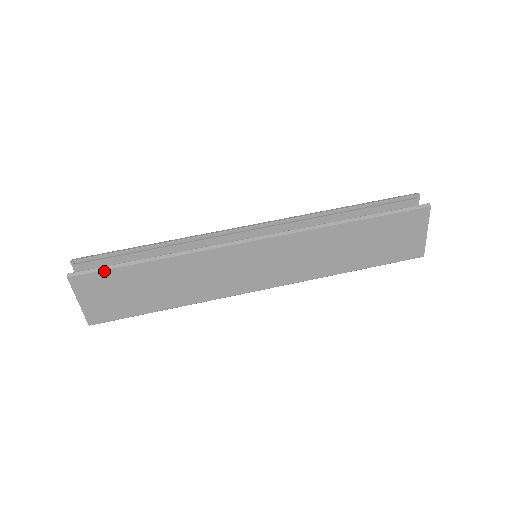
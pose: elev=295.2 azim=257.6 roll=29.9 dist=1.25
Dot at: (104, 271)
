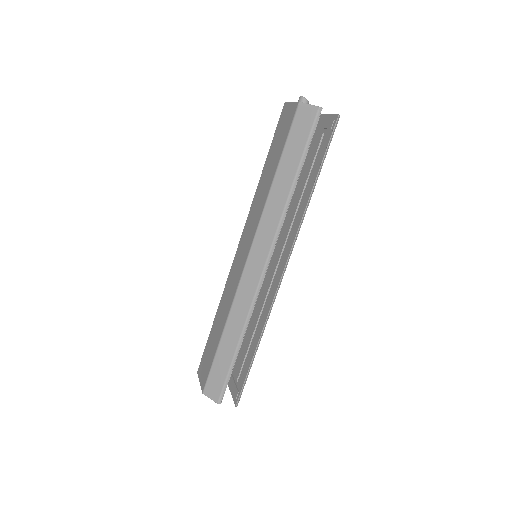
Dot at: occluded
